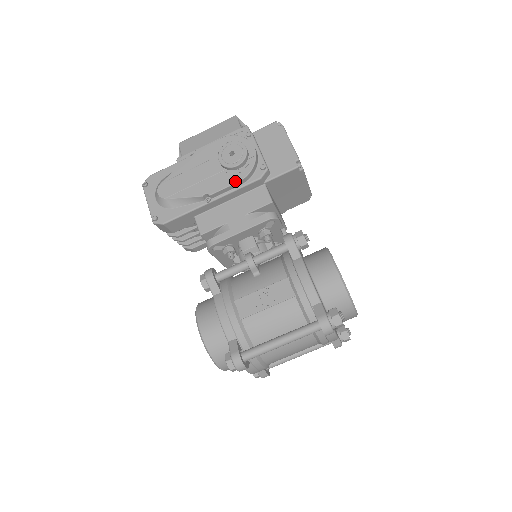
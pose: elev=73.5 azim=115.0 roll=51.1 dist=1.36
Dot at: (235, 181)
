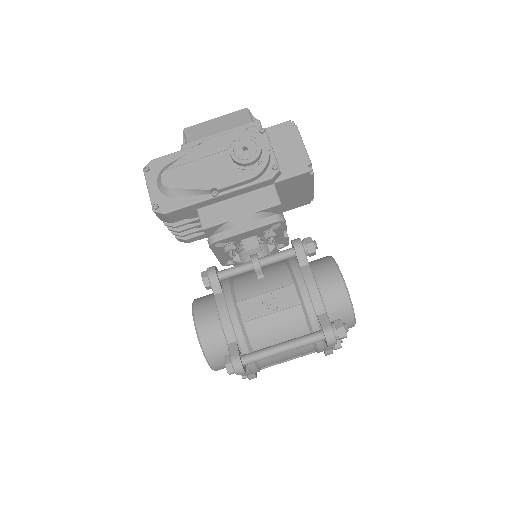
Dot at: (246, 178)
